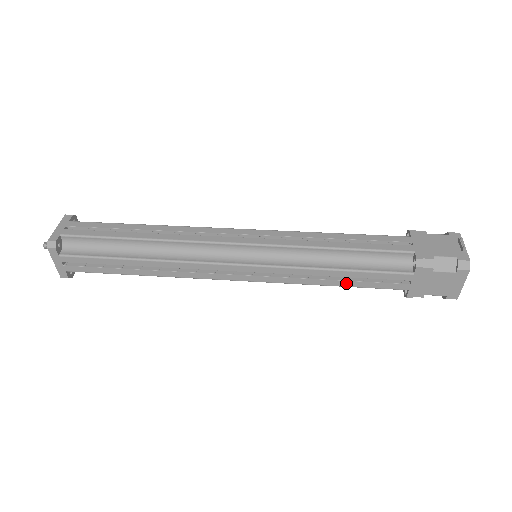
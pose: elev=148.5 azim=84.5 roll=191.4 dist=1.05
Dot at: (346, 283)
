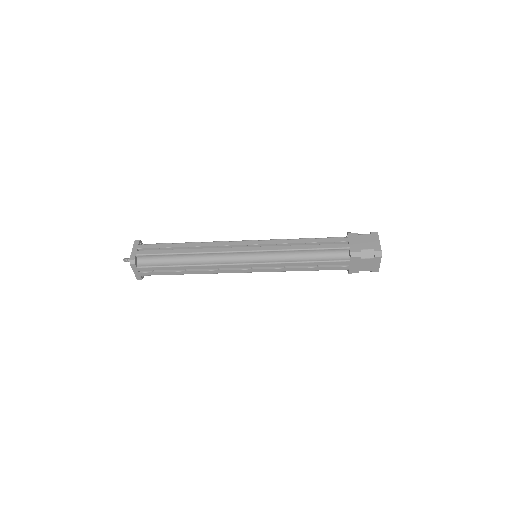
Dot at: (311, 246)
